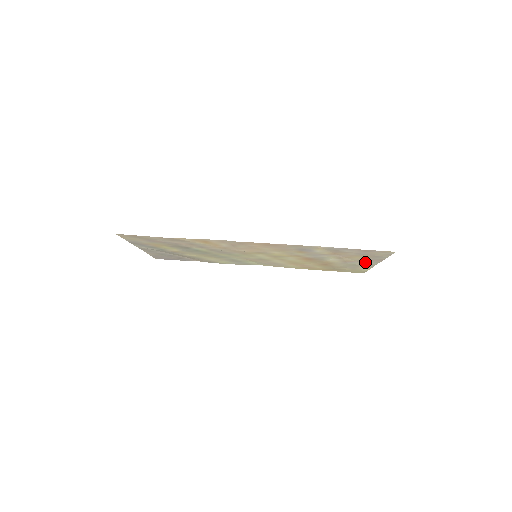
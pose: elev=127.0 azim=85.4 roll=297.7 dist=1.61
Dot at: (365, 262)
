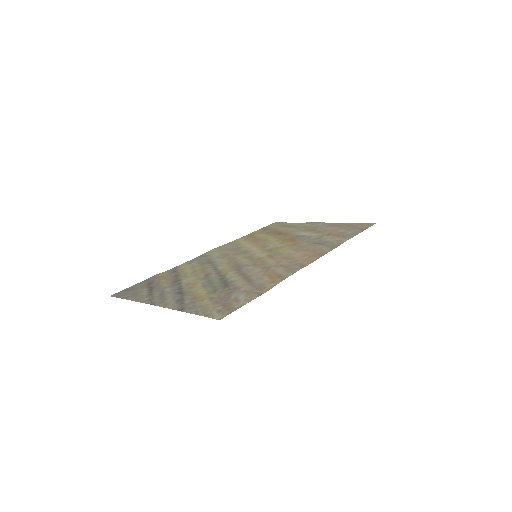
Dot at: (320, 225)
